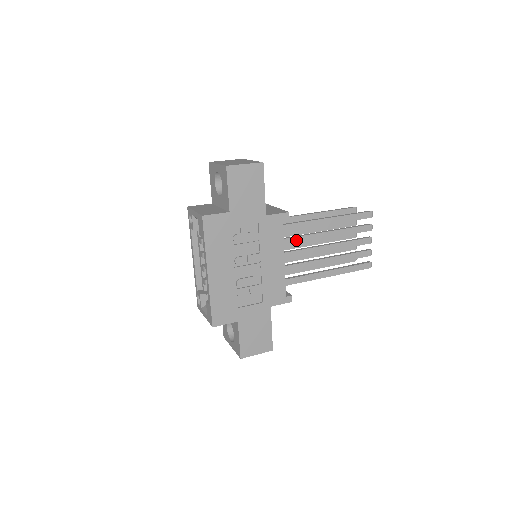
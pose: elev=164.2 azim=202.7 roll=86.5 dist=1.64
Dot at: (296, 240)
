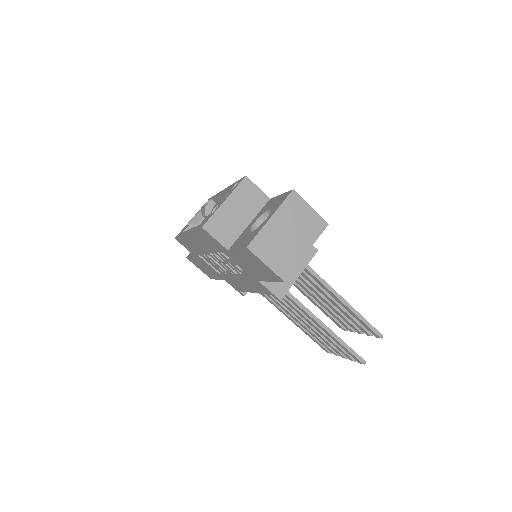
Dot at: occluded
